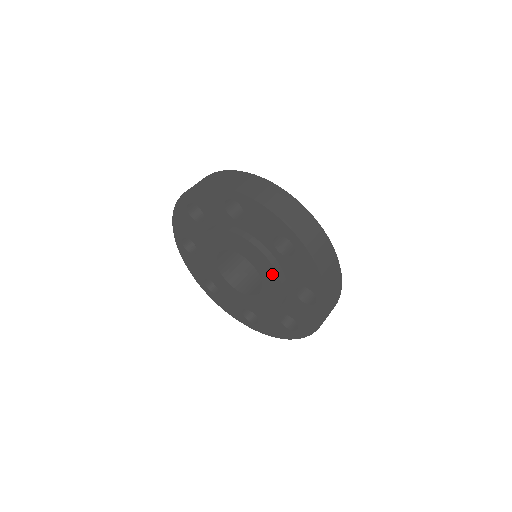
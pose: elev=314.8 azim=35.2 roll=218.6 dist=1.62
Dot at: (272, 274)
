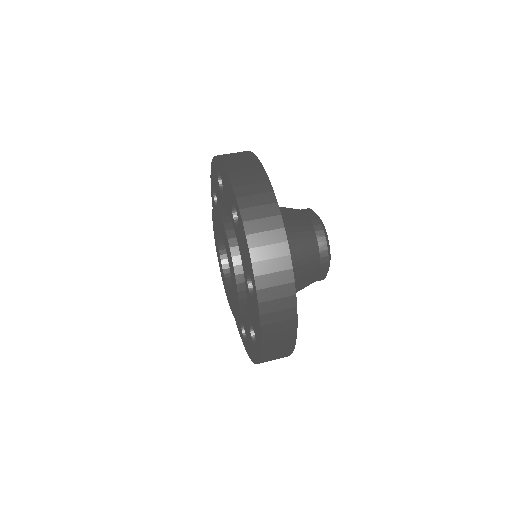
Dot at: (230, 254)
